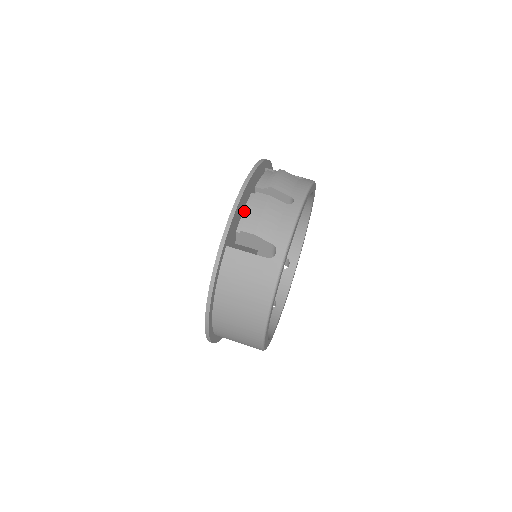
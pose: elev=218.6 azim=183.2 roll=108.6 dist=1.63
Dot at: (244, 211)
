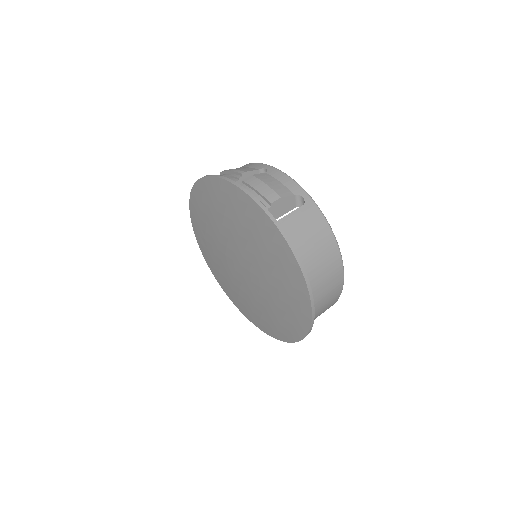
Dot at: (254, 194)
